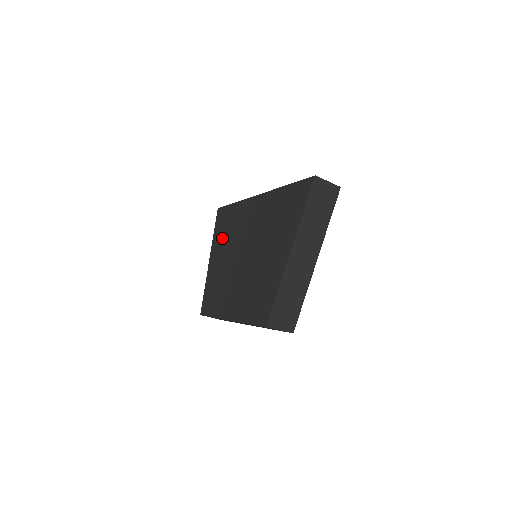
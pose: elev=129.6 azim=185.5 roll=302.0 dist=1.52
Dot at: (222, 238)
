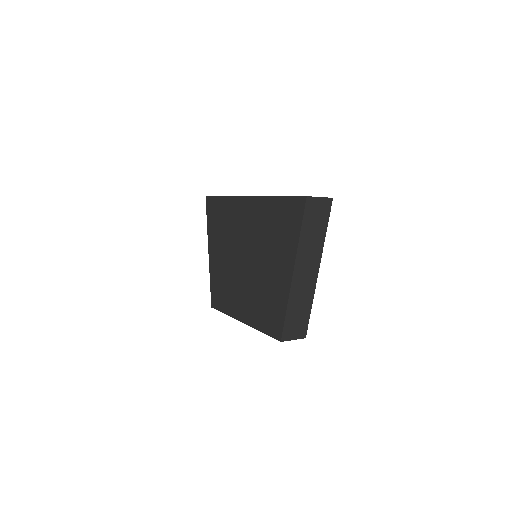
Dot at: (217, 232)
